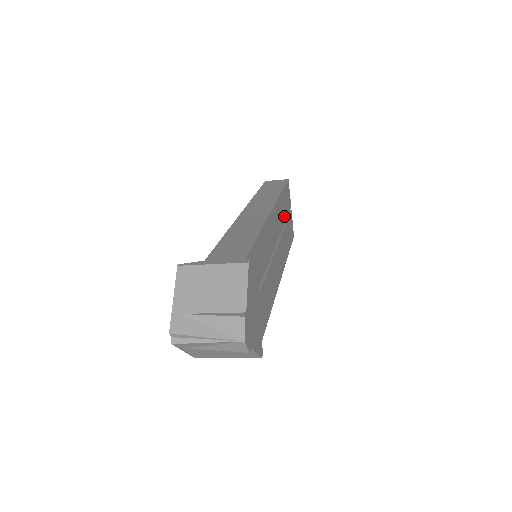
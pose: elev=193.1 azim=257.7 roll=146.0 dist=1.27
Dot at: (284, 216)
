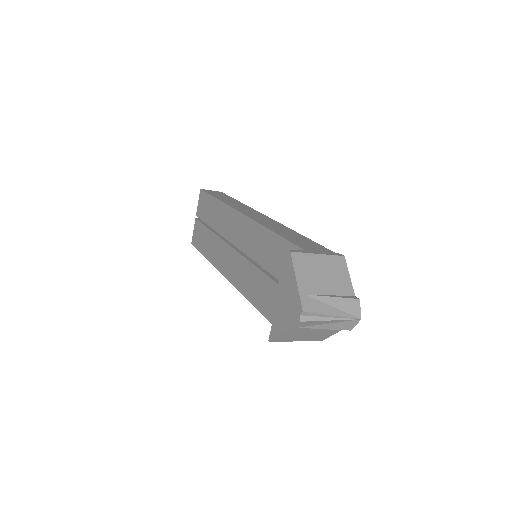
Dot at: occluded
